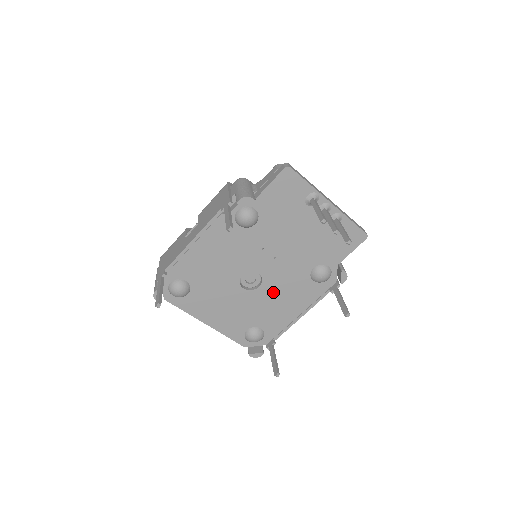
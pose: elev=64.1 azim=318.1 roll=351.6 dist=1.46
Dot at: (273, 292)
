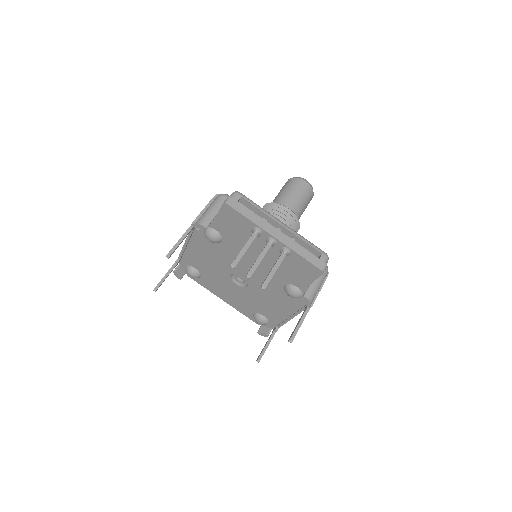
Dot at: (260, 293)
